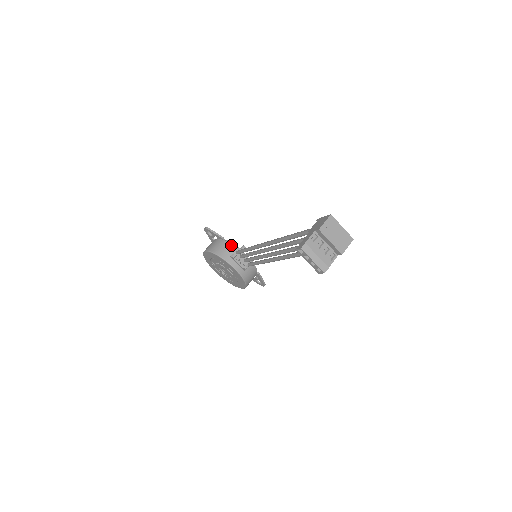
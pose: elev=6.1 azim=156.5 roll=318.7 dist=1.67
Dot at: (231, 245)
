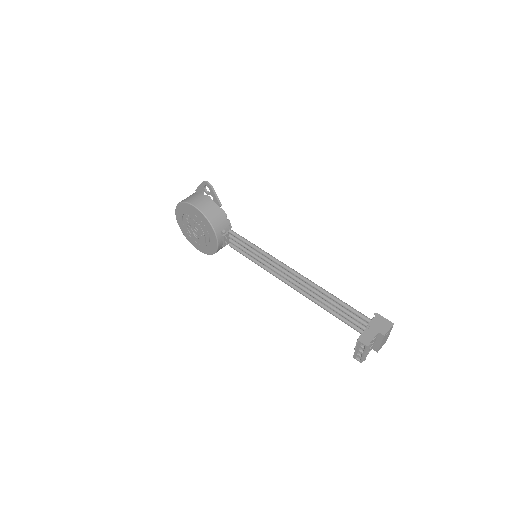
Dot at: (226, 219)
